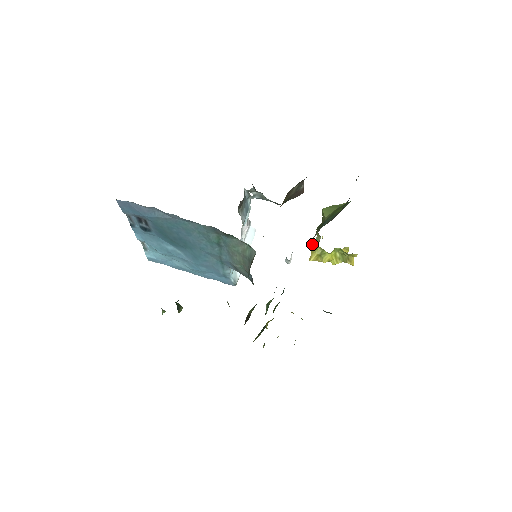
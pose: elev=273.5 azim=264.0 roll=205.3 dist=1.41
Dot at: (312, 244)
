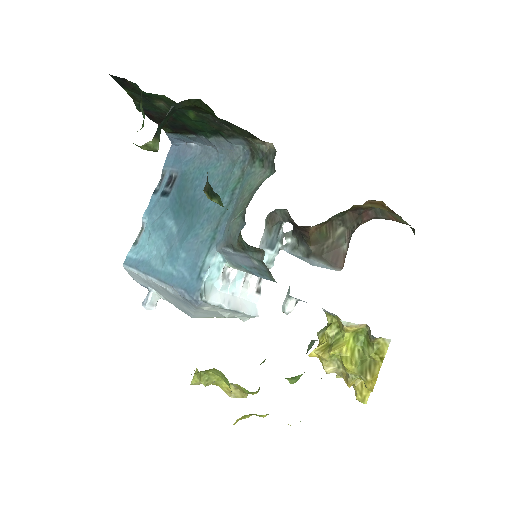
Dot at: (326, 326)
